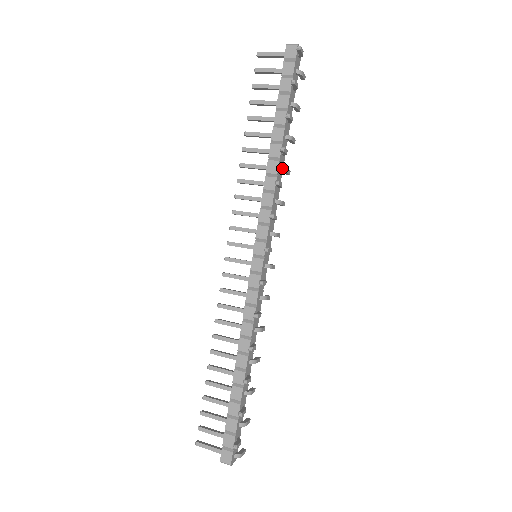
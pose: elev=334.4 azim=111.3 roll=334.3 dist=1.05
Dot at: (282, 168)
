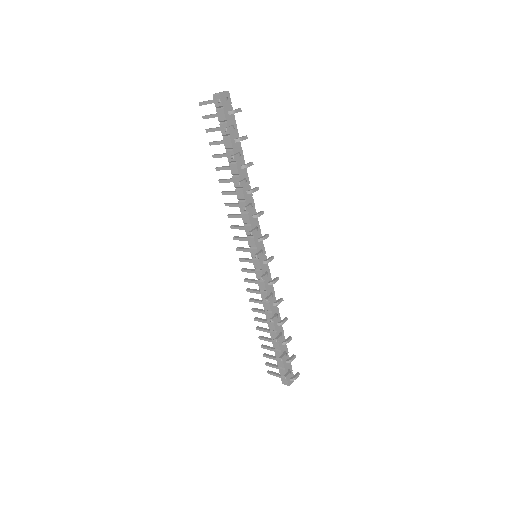
Dot at: (248, 192)
